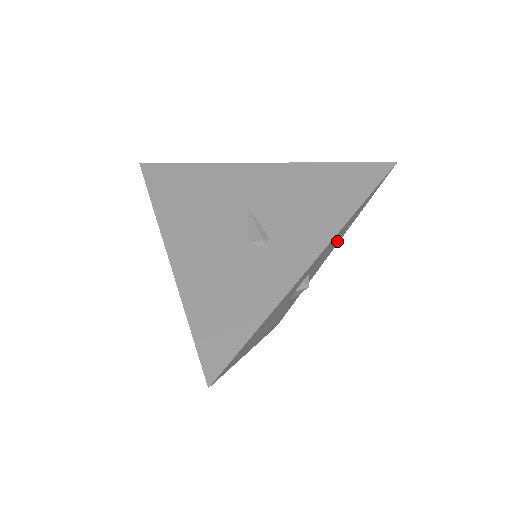
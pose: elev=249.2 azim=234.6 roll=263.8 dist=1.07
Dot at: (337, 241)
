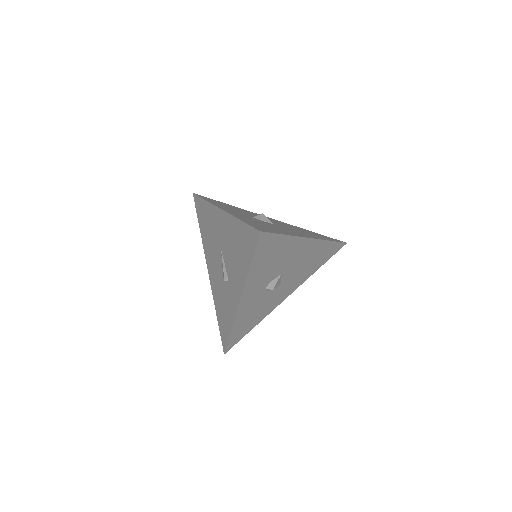
Dot at: (288, 250)
